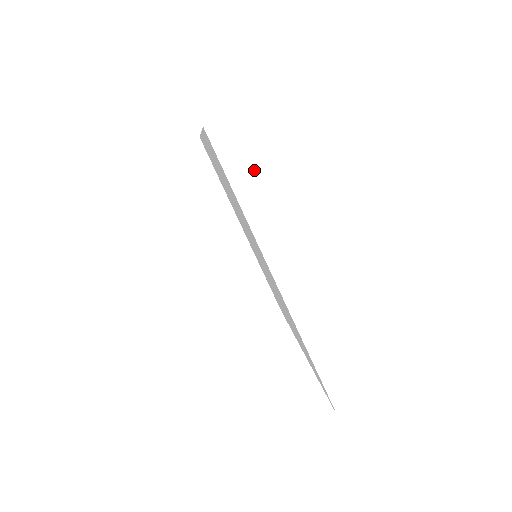
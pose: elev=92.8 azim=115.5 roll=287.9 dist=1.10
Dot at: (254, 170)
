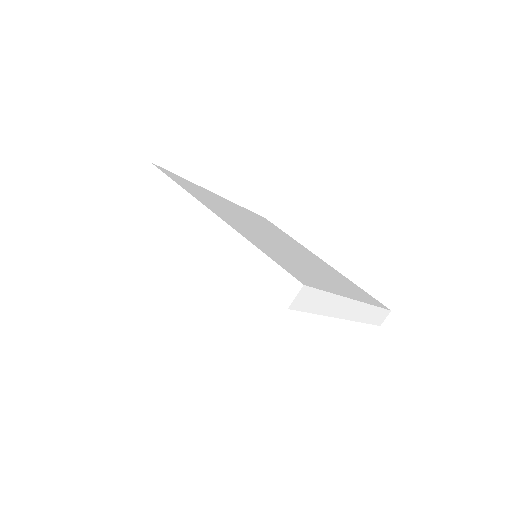
Dot at: (167, 182)
